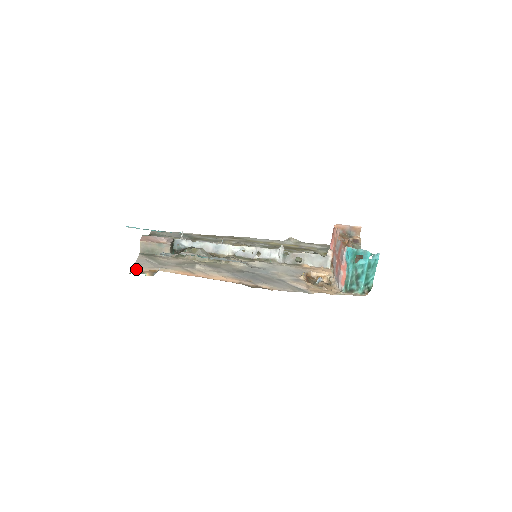
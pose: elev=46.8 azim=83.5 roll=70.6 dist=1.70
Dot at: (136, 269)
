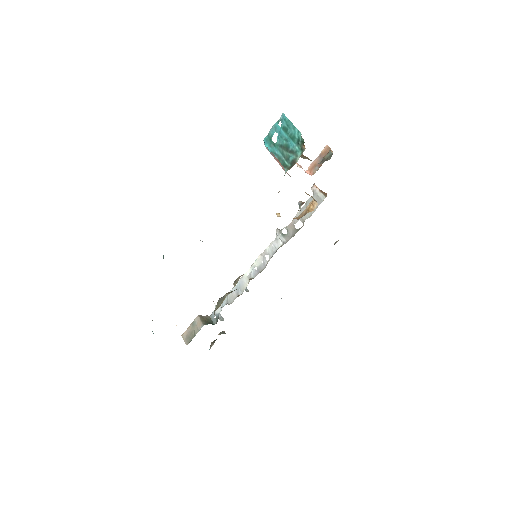
Dot at: occluded
